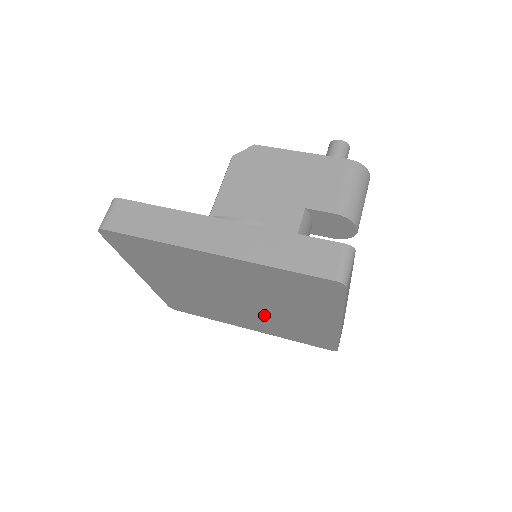
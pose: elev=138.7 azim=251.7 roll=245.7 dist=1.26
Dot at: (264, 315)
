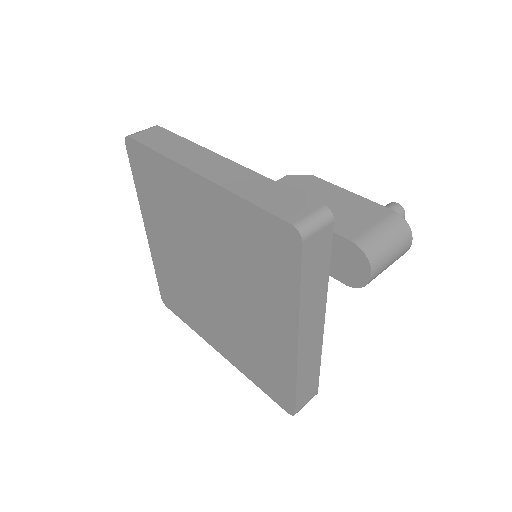
Dot at: (232, 316)
